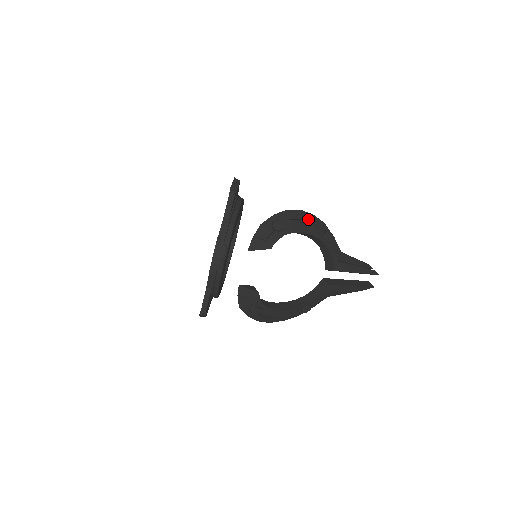
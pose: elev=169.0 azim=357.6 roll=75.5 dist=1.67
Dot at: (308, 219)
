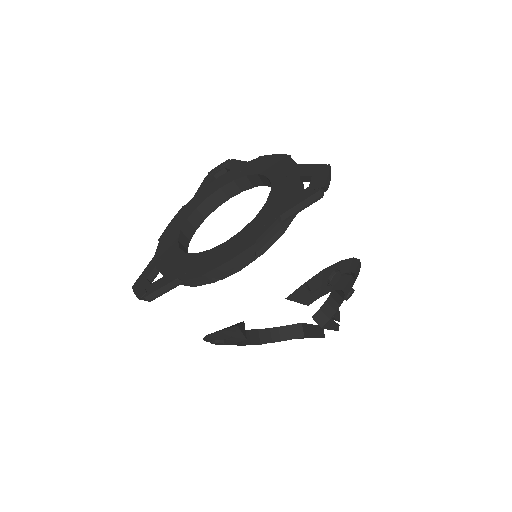
Dot at: (356, 273)
